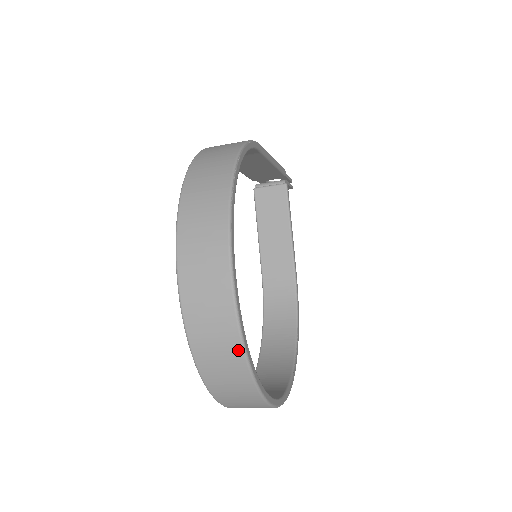
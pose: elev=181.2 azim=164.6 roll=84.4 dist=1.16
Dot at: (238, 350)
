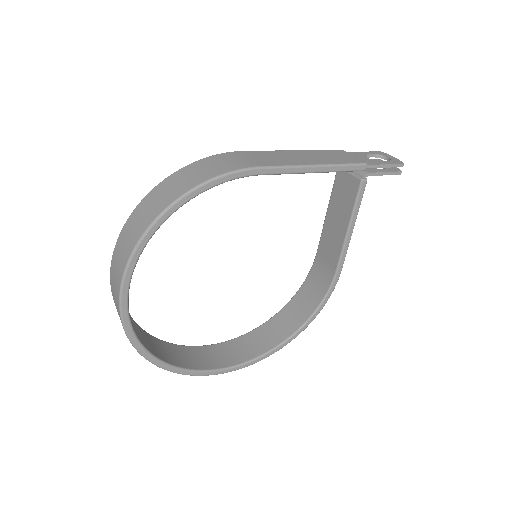
Dot at: (132, 344)
